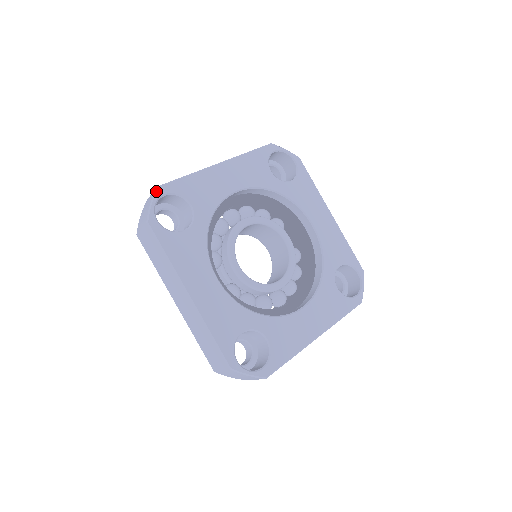
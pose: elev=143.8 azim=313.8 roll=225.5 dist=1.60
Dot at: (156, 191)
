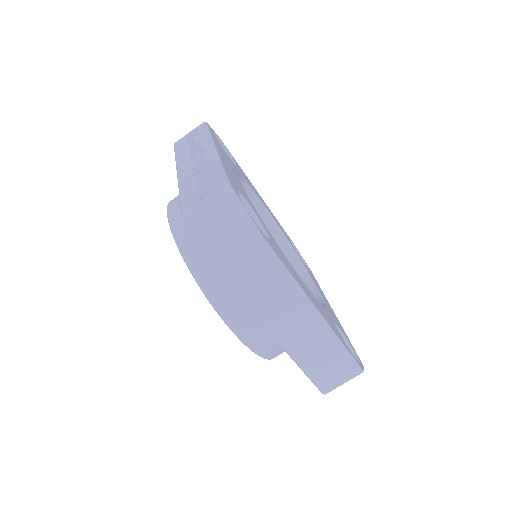
Dot at: (233, 189)
